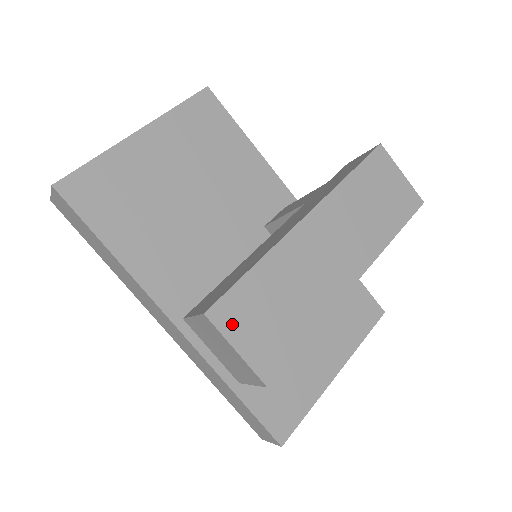
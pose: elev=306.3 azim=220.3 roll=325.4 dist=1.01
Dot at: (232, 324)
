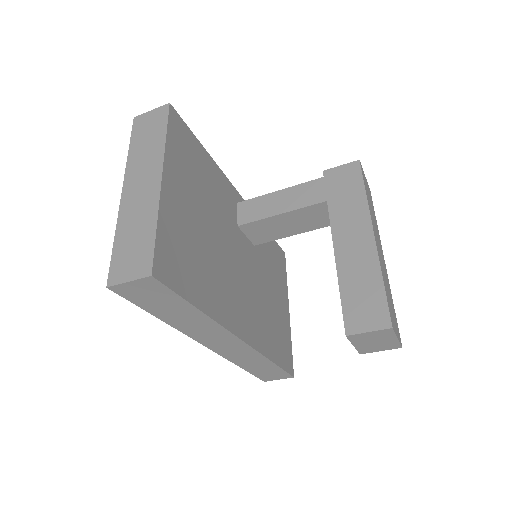
Dot at: (394, 325)
